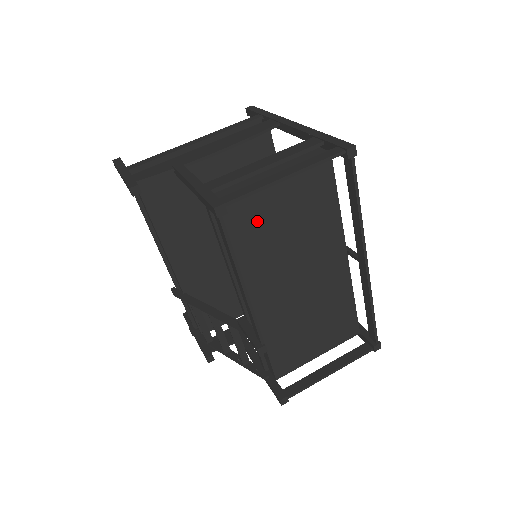
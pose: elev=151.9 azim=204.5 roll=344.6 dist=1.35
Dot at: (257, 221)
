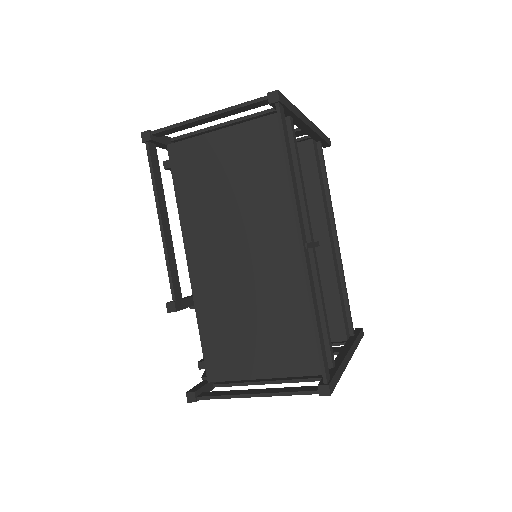
Dot at: (200, 172)
